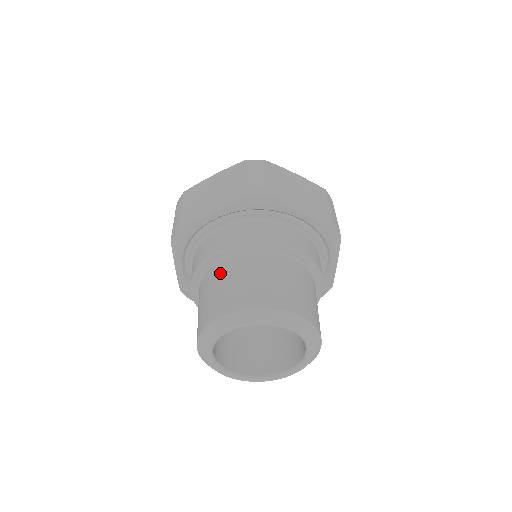
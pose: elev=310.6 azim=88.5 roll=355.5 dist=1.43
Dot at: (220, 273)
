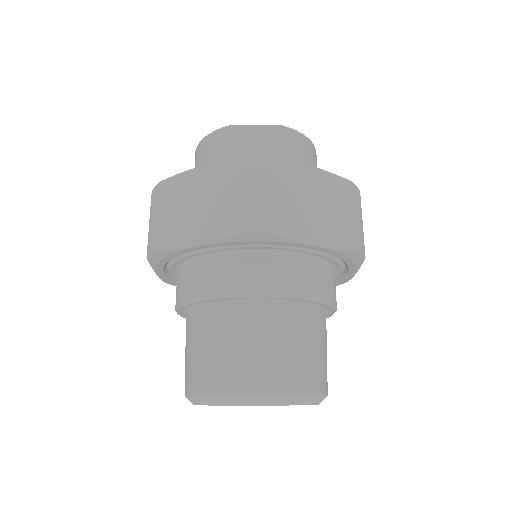
Dot at: (209, 325)
